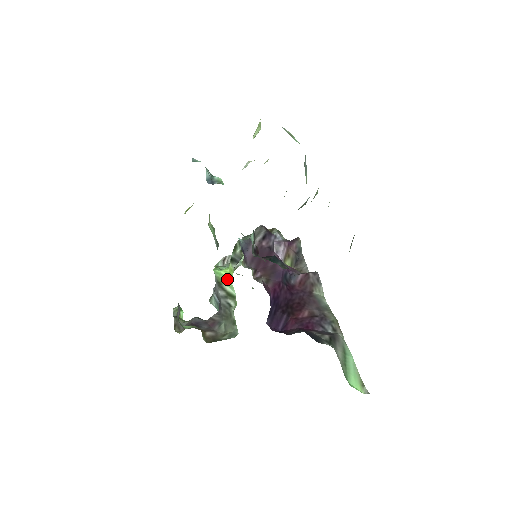
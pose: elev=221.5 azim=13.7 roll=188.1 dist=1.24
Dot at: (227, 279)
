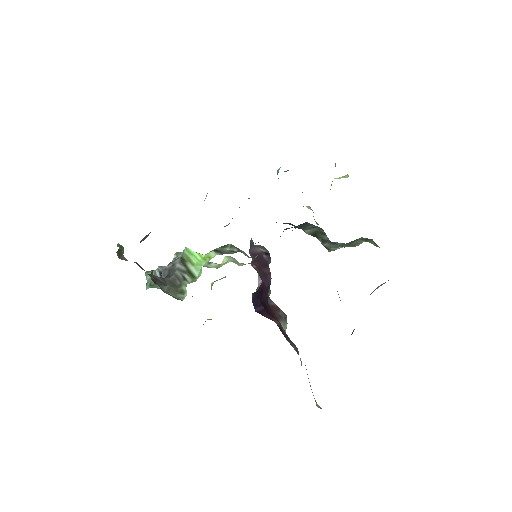
Dot at: (197, 261)
